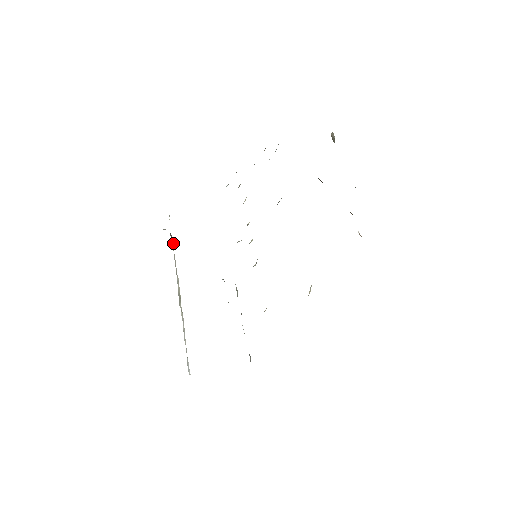
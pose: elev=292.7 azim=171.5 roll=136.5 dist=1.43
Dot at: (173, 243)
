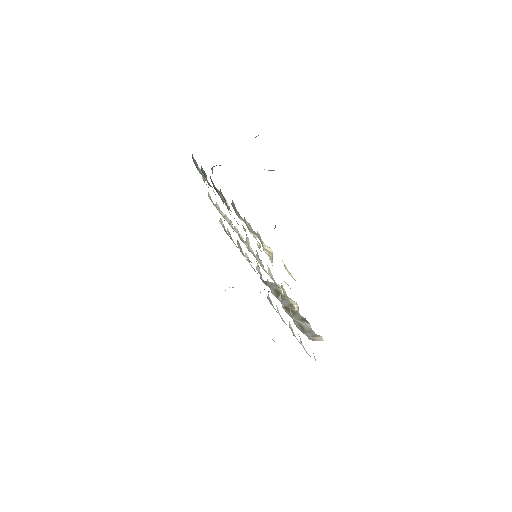
Dot at: occluded
